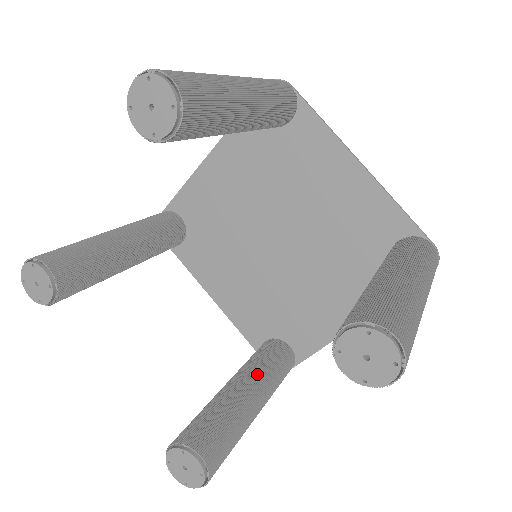
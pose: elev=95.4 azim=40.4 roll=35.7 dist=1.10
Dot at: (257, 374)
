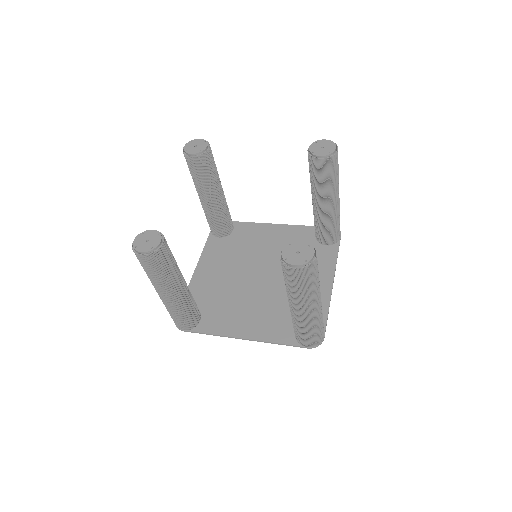
Dot at: (189, 290)
